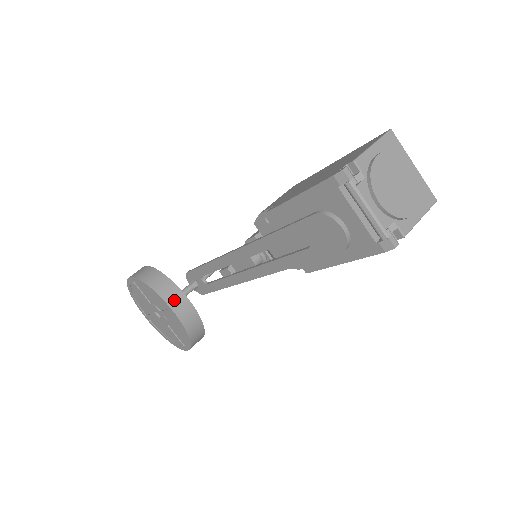
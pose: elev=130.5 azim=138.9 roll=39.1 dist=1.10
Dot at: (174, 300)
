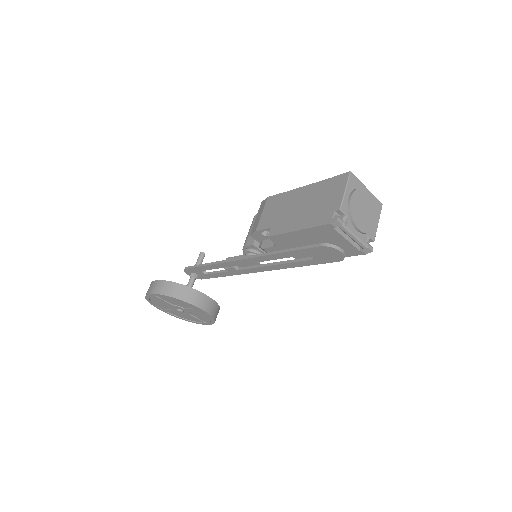
Dot at: (199, 301)
